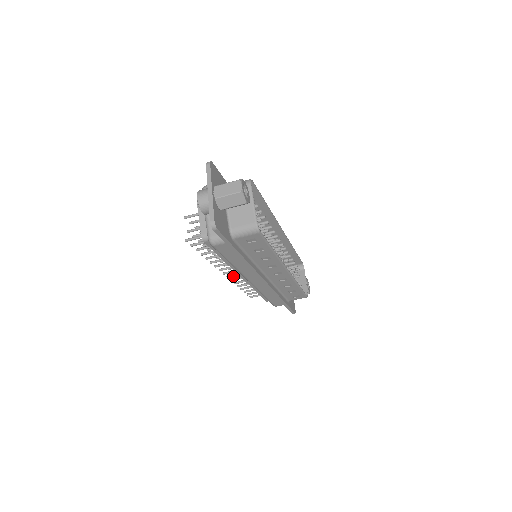
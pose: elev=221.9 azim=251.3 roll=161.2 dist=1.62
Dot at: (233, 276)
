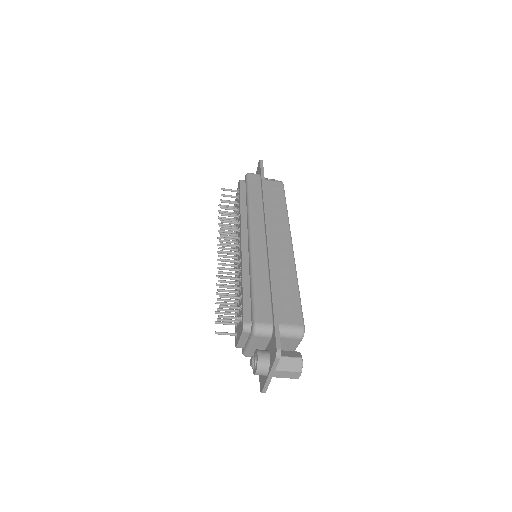
Dot at: occluded
